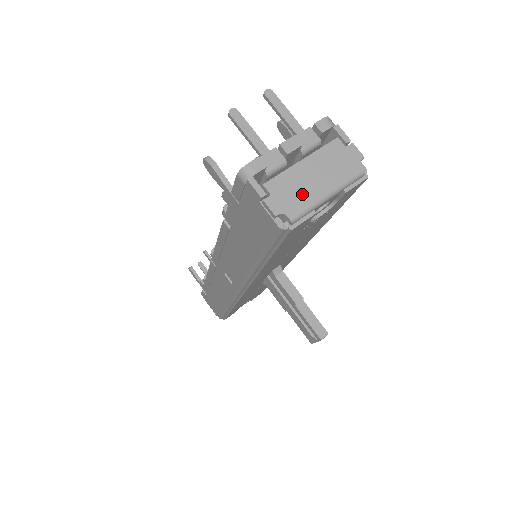
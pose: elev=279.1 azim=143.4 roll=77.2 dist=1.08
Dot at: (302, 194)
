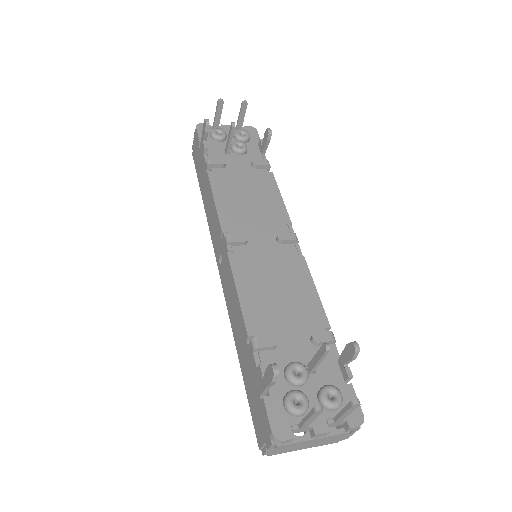
Dot at: (291, 450)
